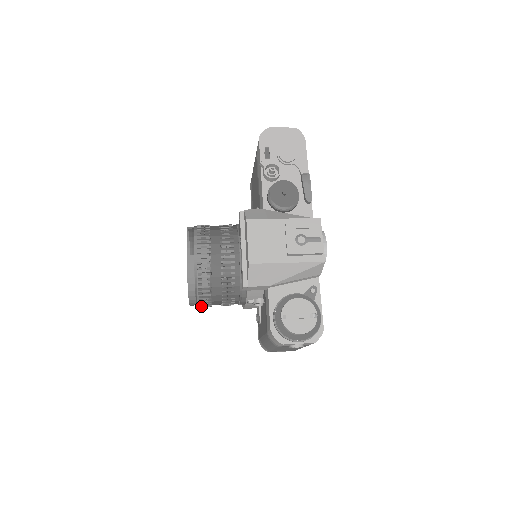
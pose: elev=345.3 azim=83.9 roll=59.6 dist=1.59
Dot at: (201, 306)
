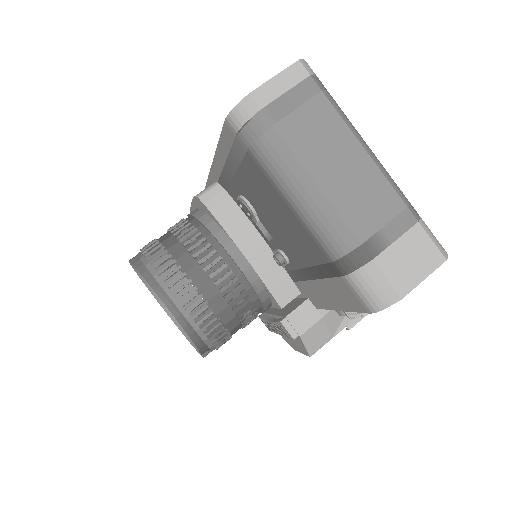
Dot at: occluded
